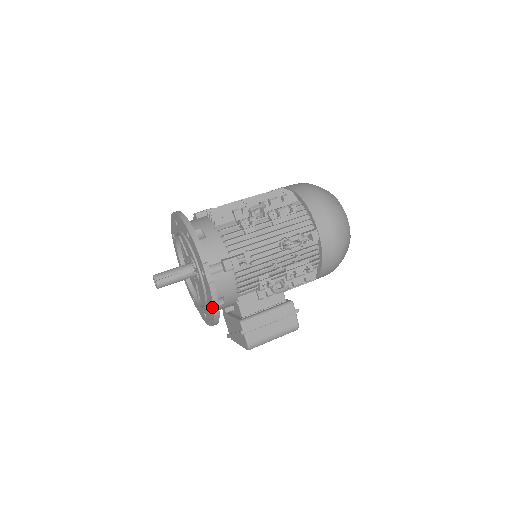
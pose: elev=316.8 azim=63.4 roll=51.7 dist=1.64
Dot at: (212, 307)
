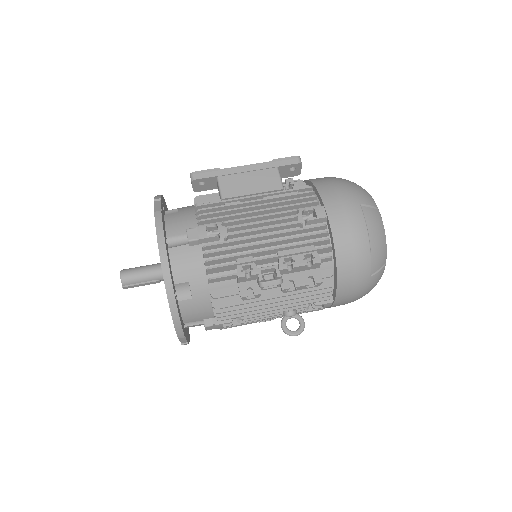
Dot at: occluded
